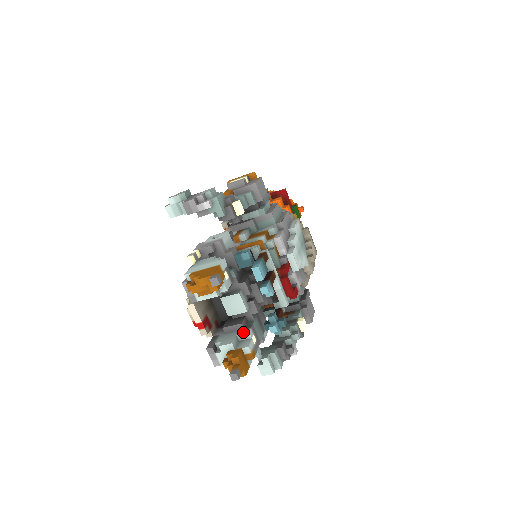
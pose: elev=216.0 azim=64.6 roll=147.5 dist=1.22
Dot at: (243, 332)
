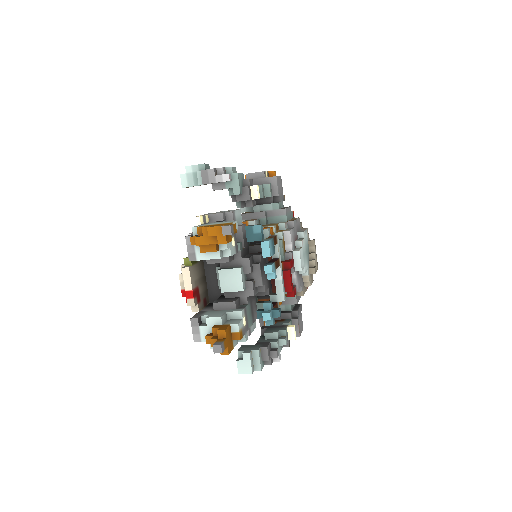
Dot at: (234, 310)
